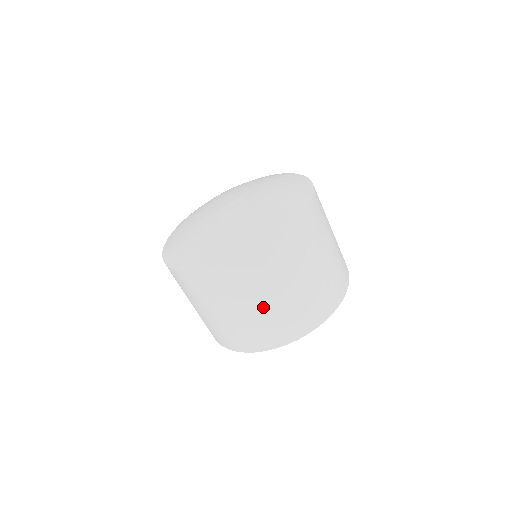
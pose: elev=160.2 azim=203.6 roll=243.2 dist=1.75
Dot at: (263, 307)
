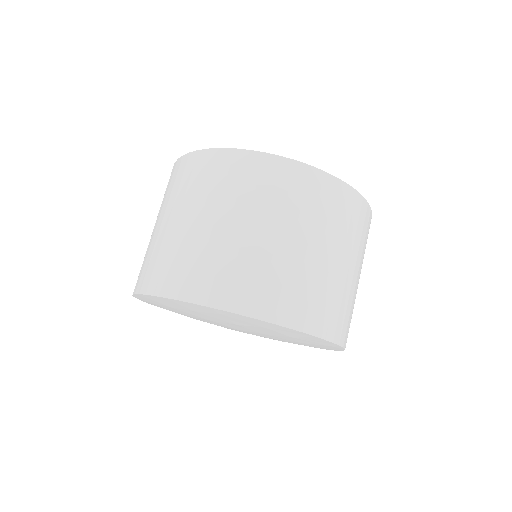
Dot at: (303, 249)
